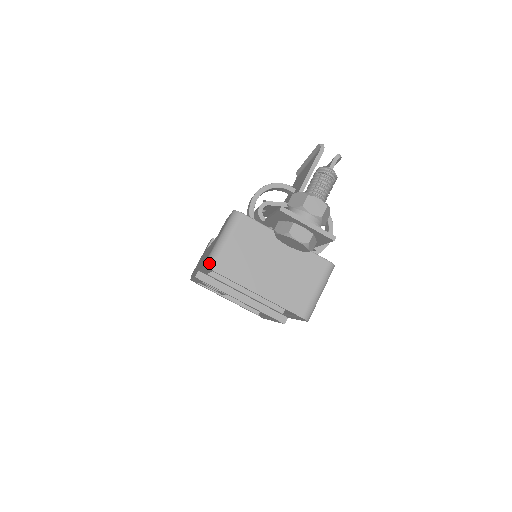
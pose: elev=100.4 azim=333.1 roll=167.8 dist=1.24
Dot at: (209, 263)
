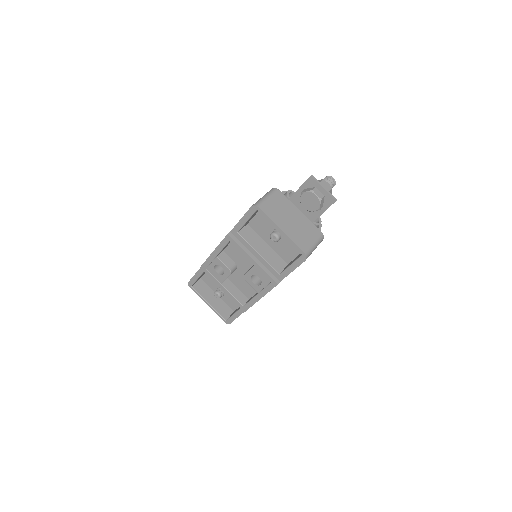
Dot at: (256, 204)
